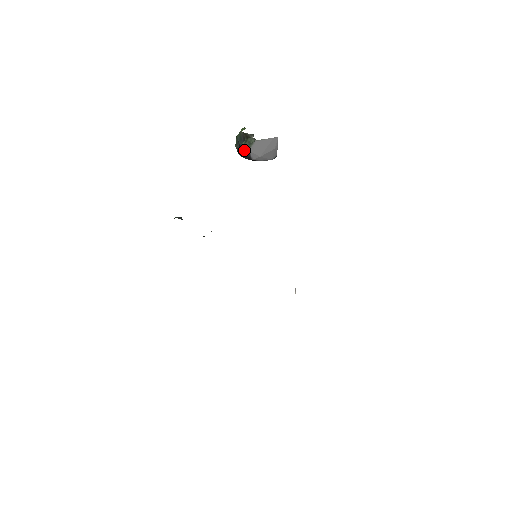
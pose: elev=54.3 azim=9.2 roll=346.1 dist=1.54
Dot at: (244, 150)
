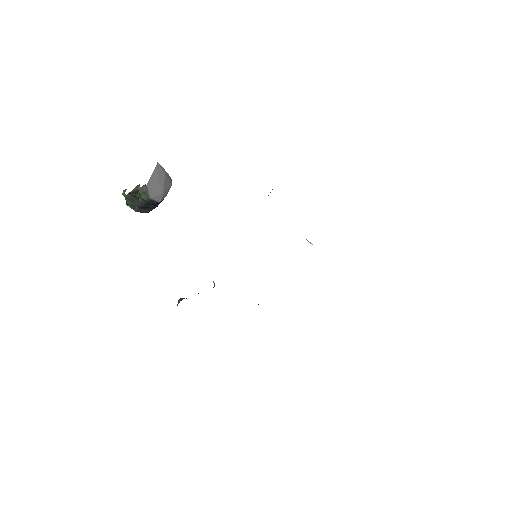
Dot at: (146, 203)
